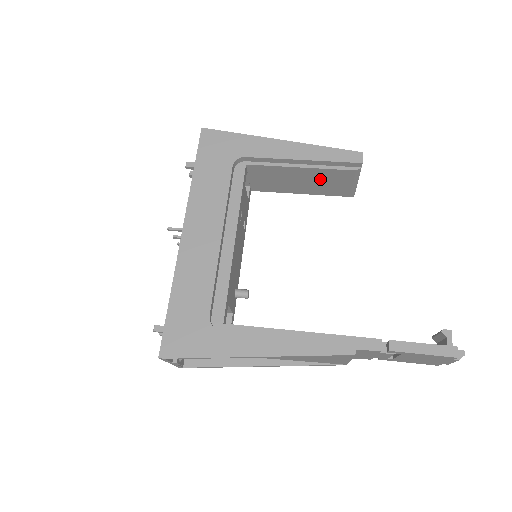
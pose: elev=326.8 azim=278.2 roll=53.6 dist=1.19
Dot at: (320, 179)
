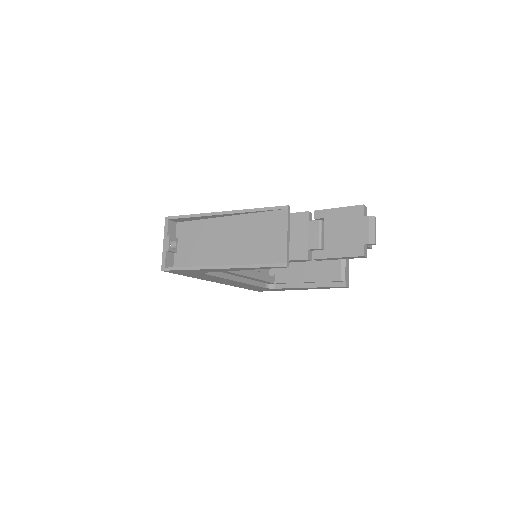
Dot at: occluded
